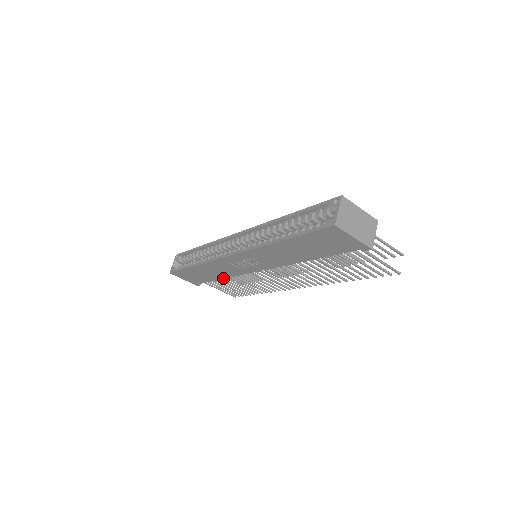
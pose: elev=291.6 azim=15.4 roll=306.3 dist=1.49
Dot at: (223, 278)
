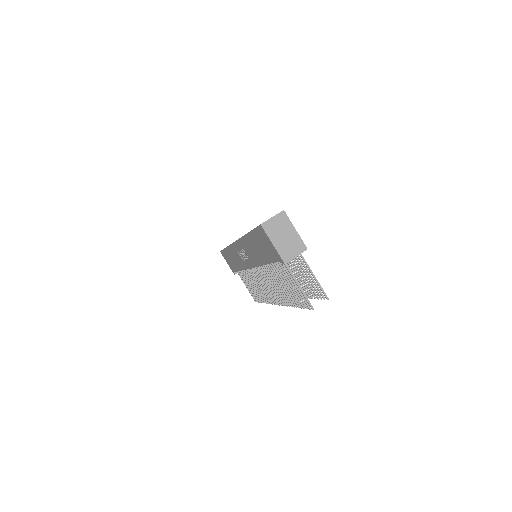
Dot at: (241, 270)
